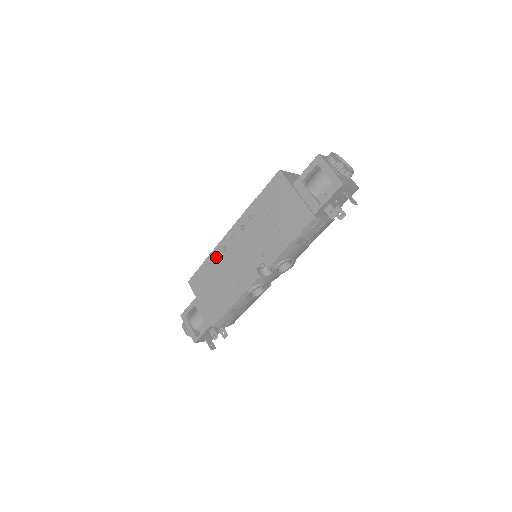
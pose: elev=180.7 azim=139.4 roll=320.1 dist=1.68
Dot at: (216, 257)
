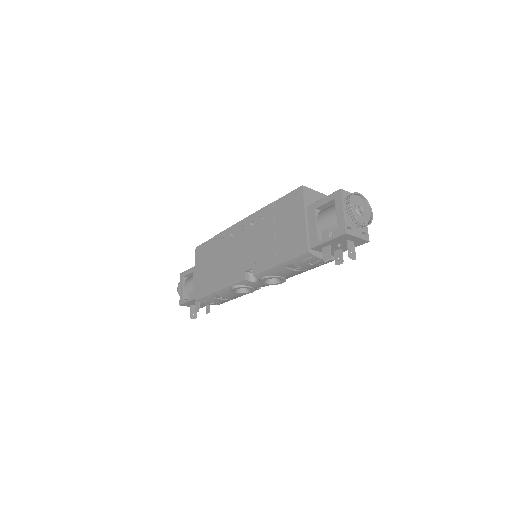
Dot at: (223, 239)
